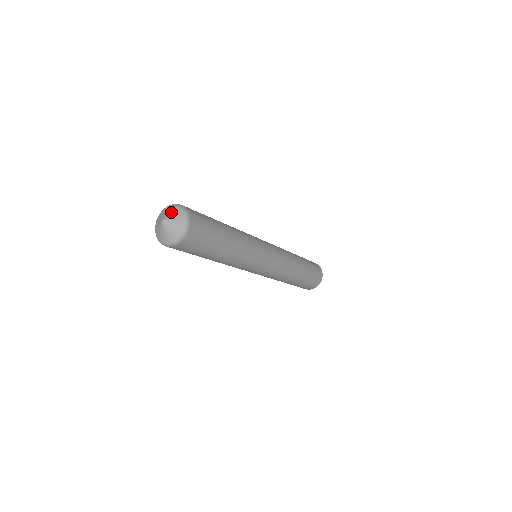
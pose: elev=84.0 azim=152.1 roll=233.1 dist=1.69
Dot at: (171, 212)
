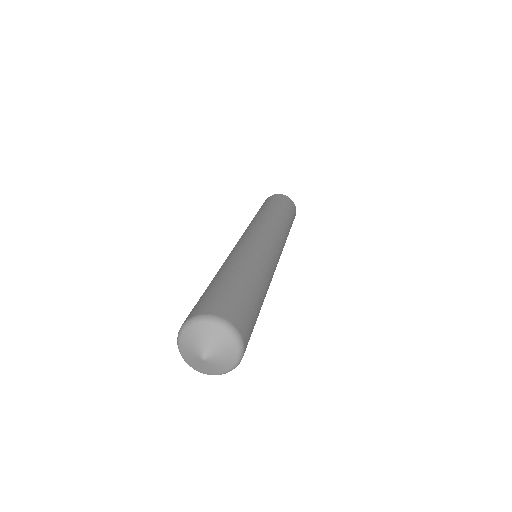
Dot at: (216, 342)
